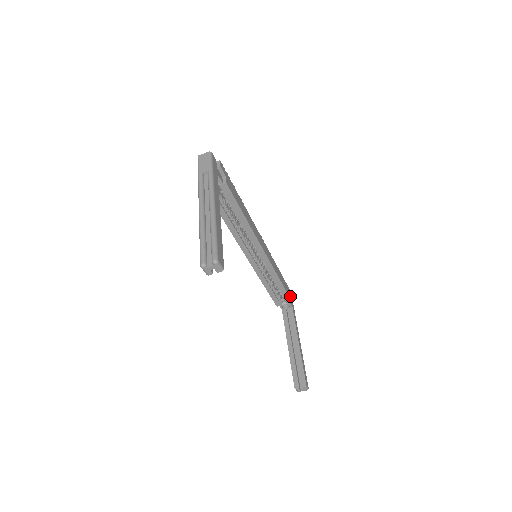
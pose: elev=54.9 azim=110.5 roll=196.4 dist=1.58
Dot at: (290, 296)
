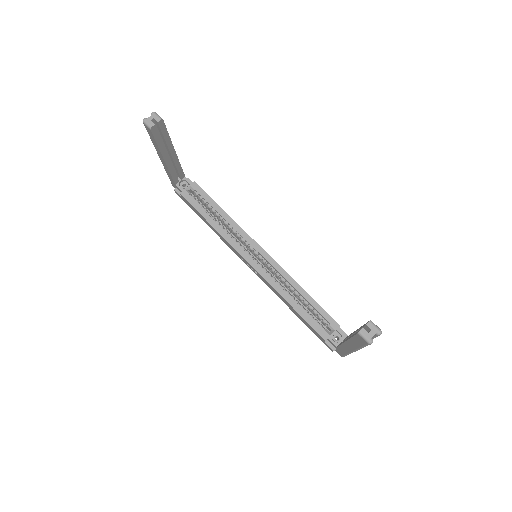
Dot at: (334, 321)
